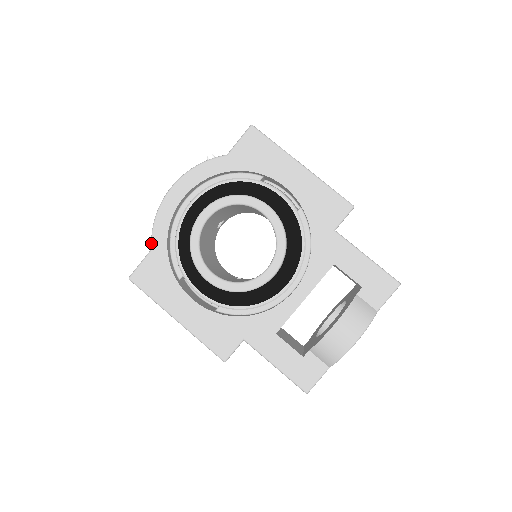
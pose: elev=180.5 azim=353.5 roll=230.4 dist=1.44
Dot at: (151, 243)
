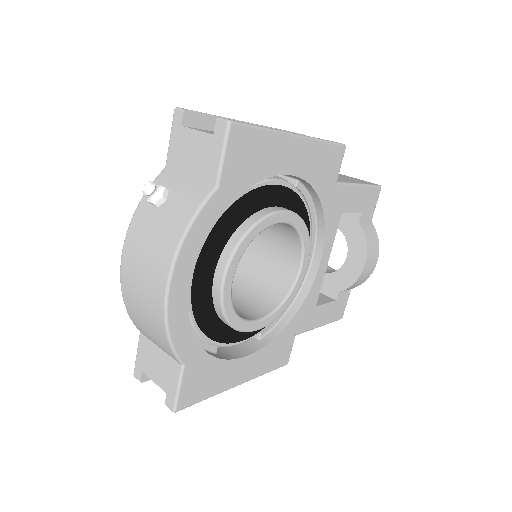
Dot at: (179, 361)
